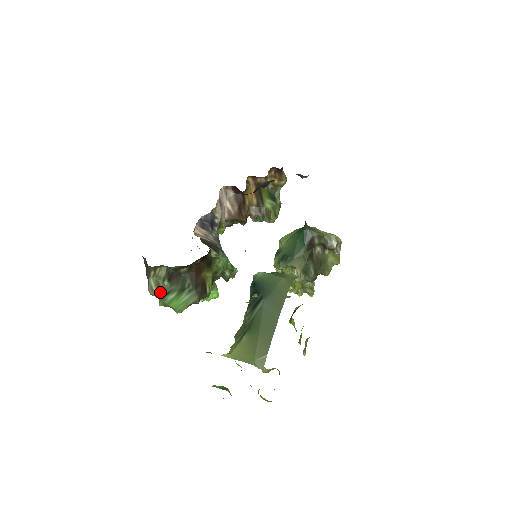
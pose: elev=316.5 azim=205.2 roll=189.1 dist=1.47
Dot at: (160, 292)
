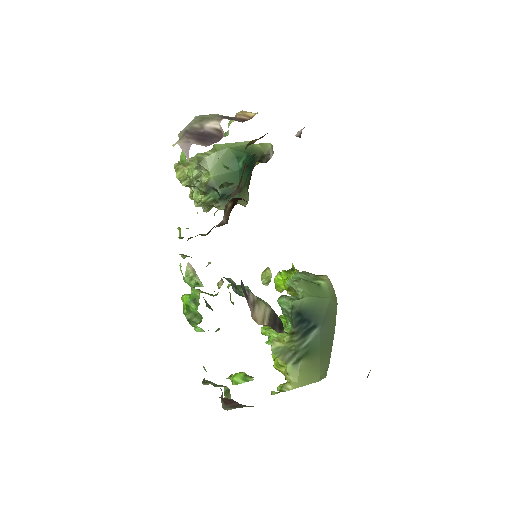
Dot at: occluded
